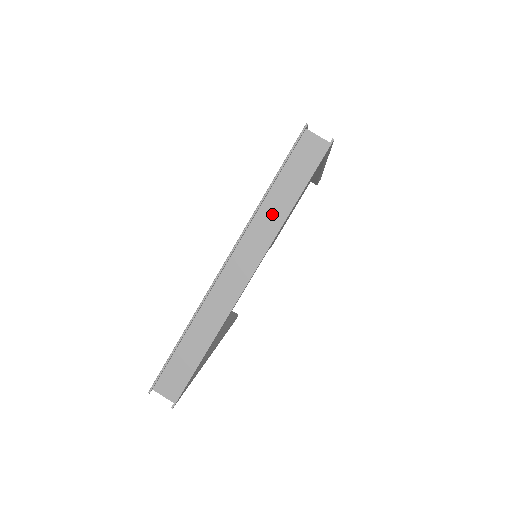
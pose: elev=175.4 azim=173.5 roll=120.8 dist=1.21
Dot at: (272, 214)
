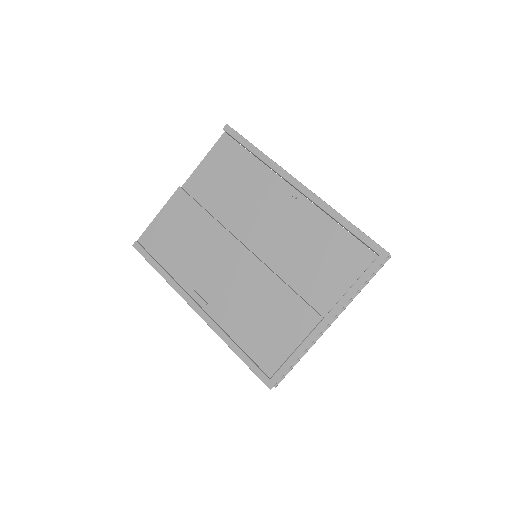
Dot at: occluded
